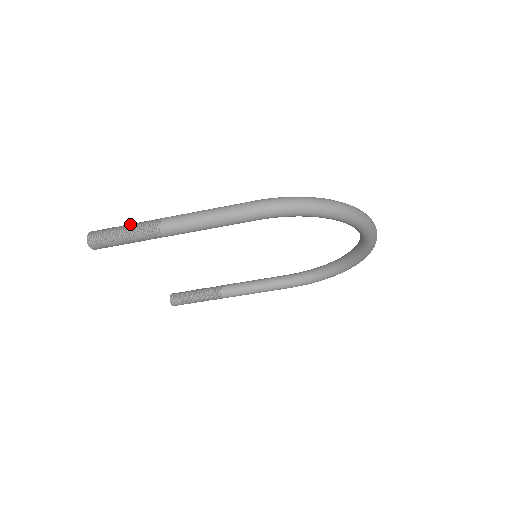
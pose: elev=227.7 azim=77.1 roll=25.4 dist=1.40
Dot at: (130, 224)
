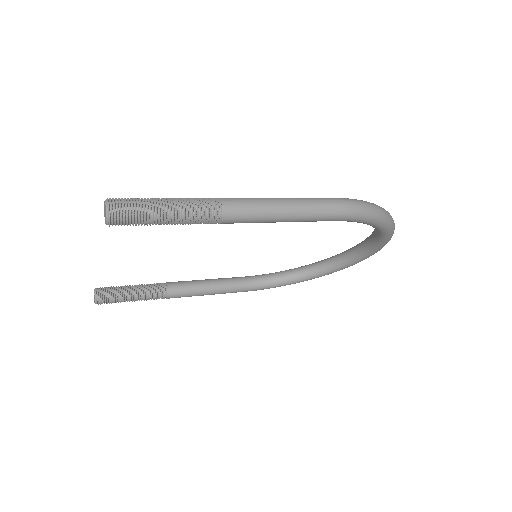
Dot at: occluded
